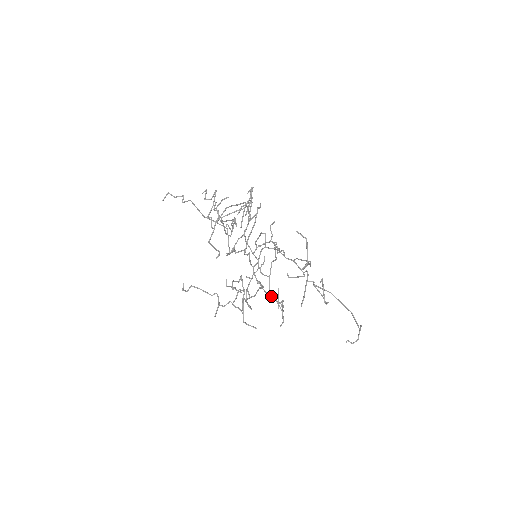
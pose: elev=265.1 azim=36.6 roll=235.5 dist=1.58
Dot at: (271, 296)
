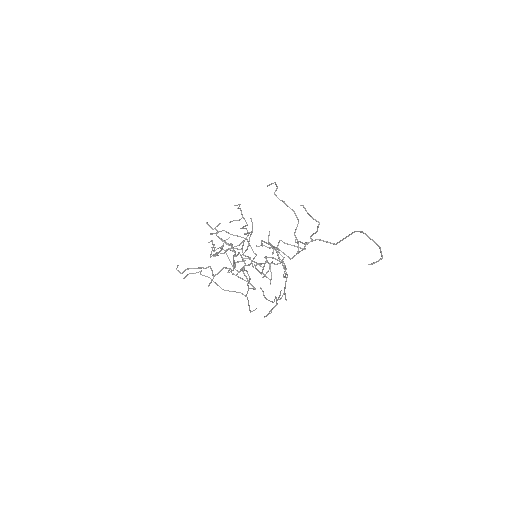
Dot at: (261, 243)
